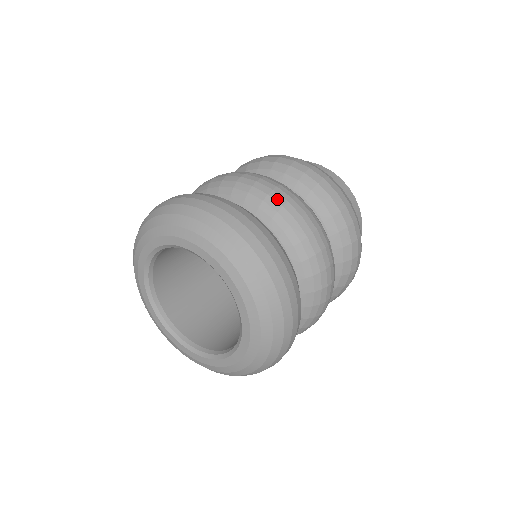
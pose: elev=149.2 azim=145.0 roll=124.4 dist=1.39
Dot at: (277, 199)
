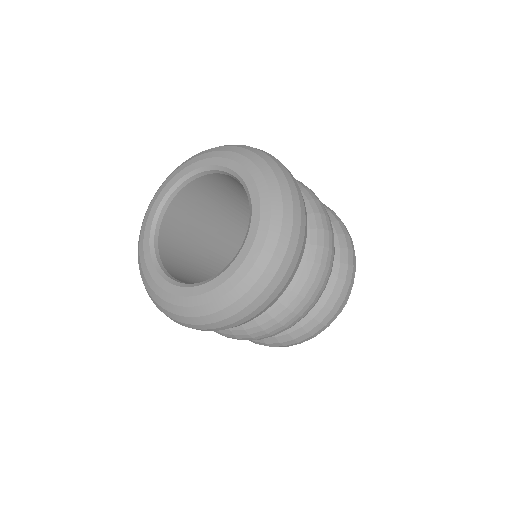
Dot at: (311, 194)
